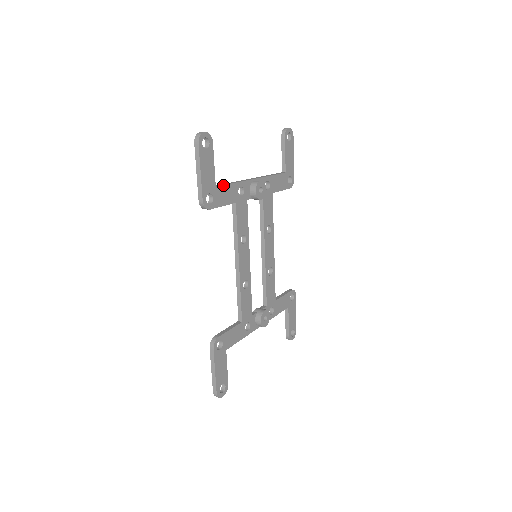
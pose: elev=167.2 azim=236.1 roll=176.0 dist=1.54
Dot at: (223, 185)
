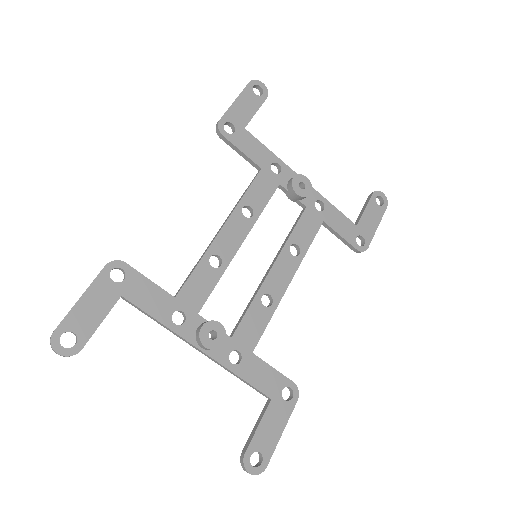
Dot at: (255, 138)
